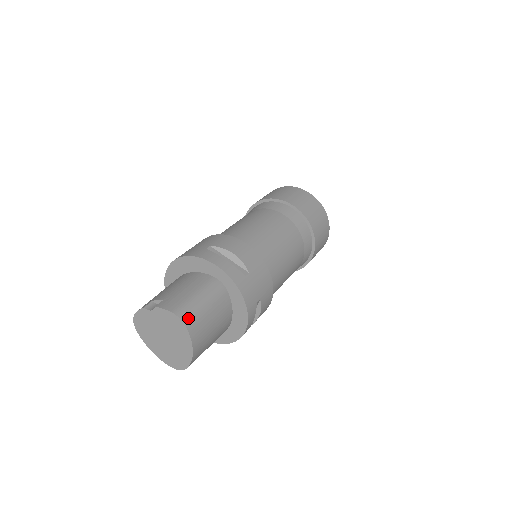
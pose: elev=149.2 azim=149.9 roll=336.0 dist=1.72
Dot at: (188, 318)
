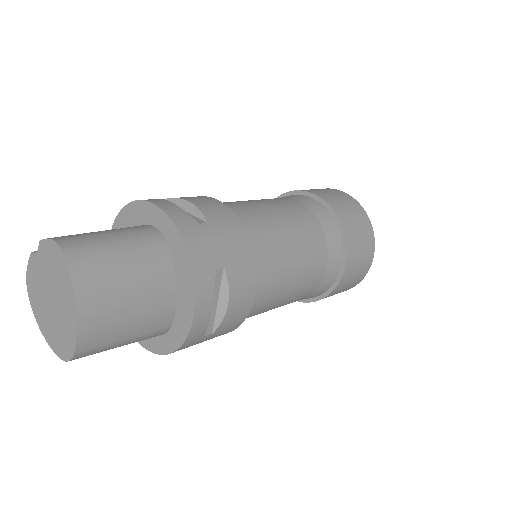
Dot at: (75, 249)
